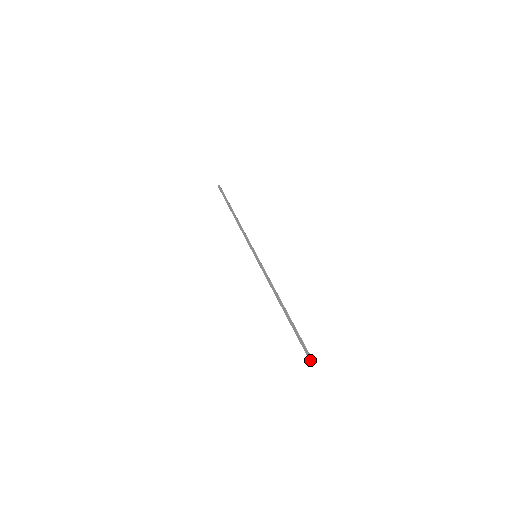
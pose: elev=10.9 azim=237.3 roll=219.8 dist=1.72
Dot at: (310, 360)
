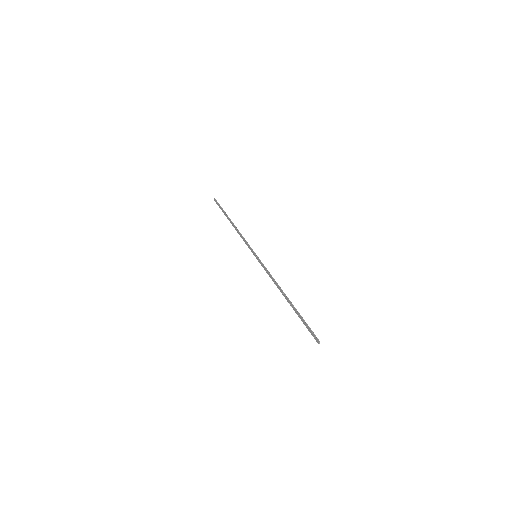
Dot at: (318, 343)
